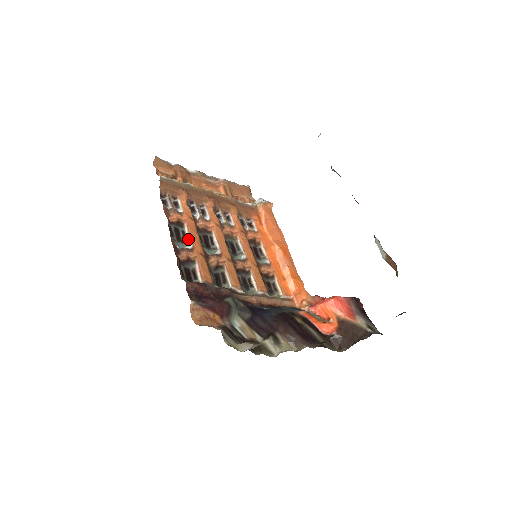
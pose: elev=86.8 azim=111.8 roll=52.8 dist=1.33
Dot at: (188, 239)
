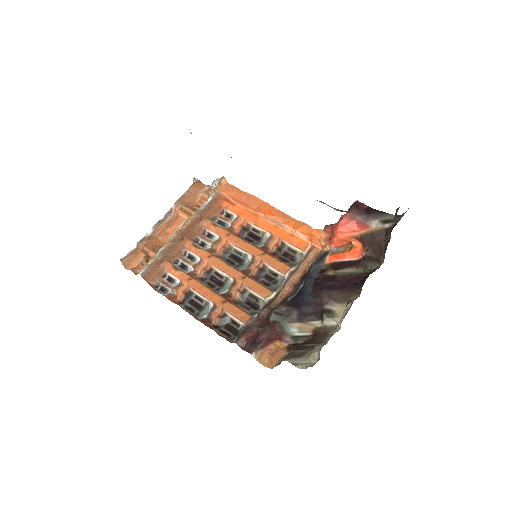
Dot at: (204, 299)
